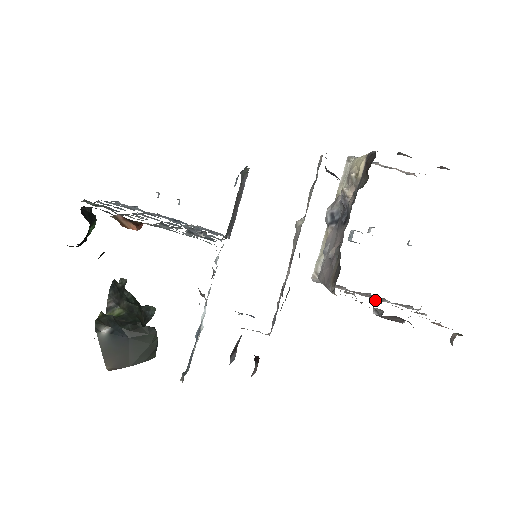
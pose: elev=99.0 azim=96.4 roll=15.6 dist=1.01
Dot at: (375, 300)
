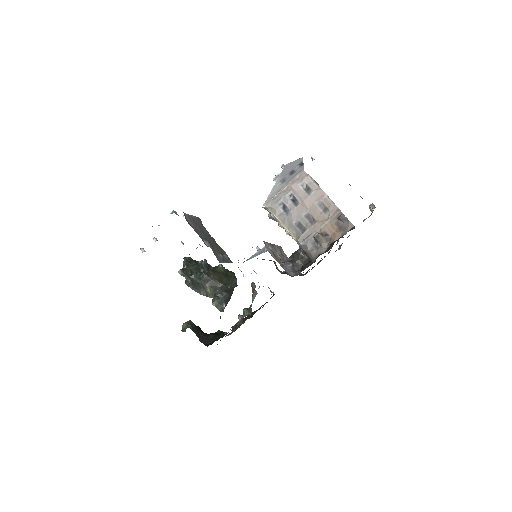
Dot at: occluded
